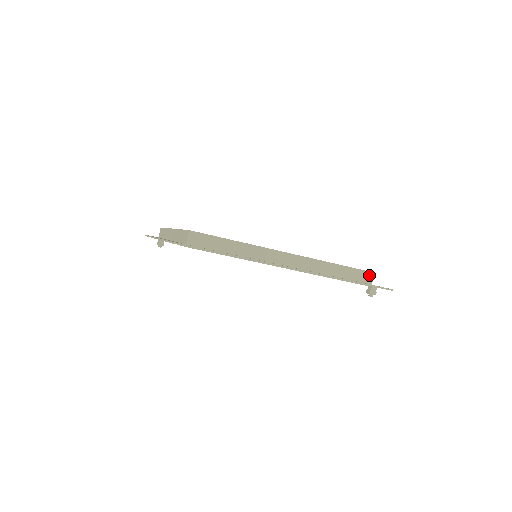
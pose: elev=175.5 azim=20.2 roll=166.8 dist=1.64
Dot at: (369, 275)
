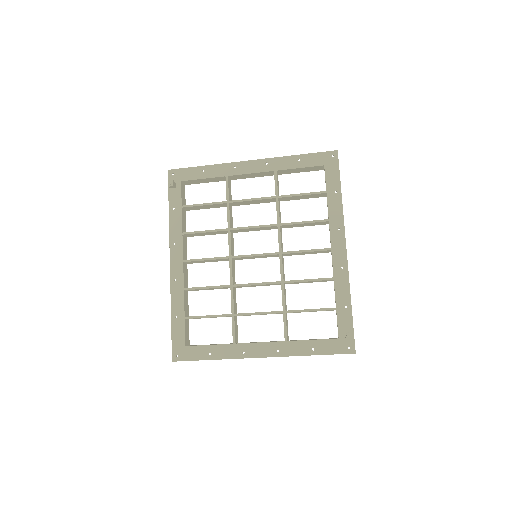
Dot at: occluded
